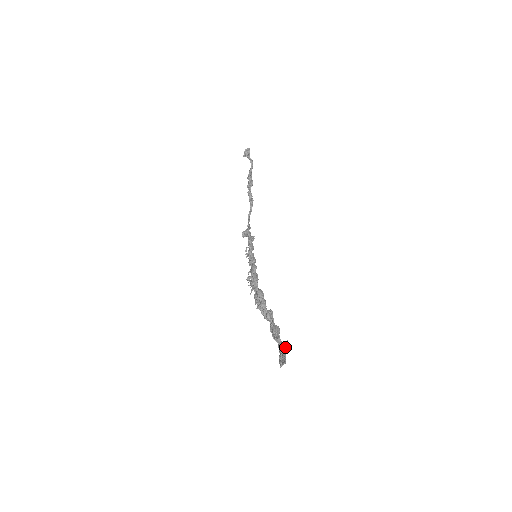
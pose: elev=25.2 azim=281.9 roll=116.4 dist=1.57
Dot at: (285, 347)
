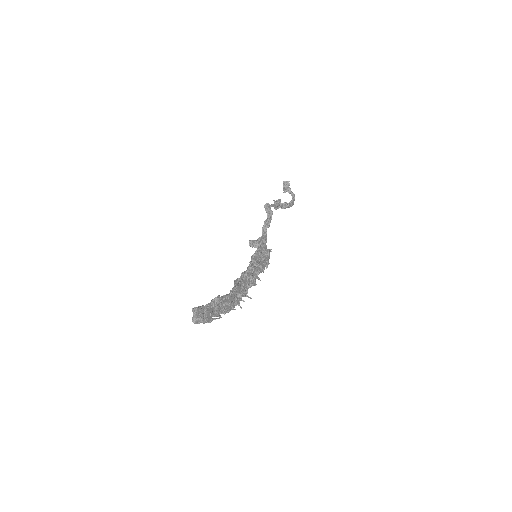
Dot at: (212, 299)
